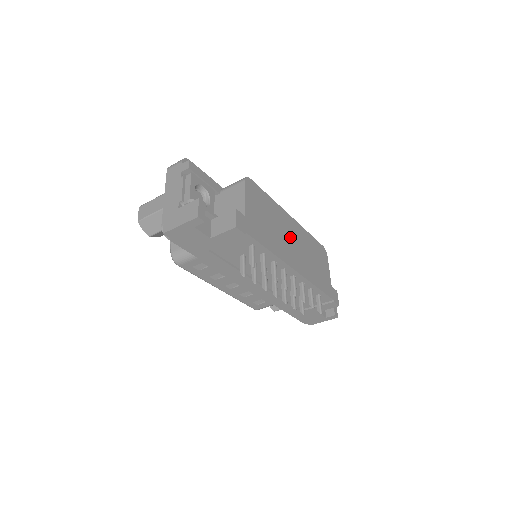
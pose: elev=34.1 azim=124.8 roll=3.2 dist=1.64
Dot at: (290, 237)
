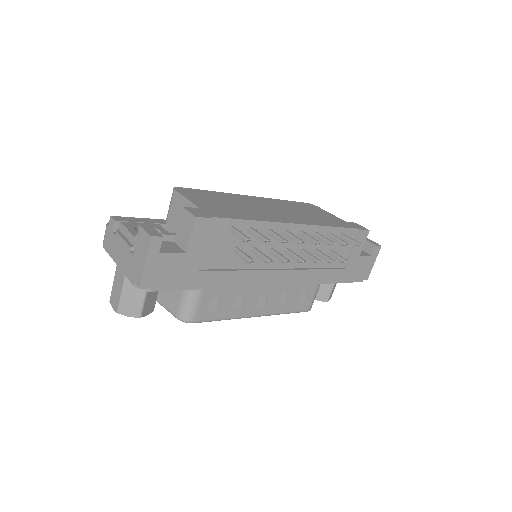
Dot at: (265, 207)
